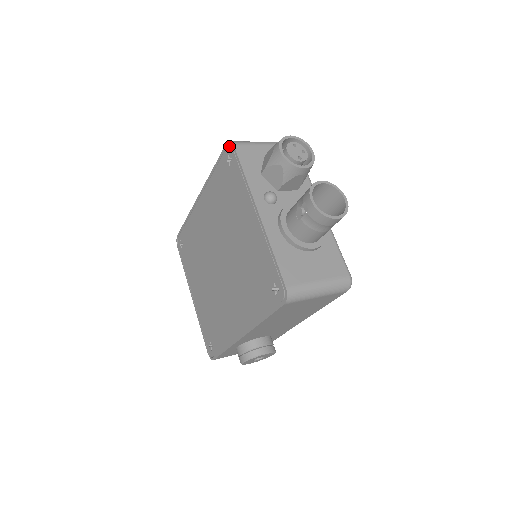
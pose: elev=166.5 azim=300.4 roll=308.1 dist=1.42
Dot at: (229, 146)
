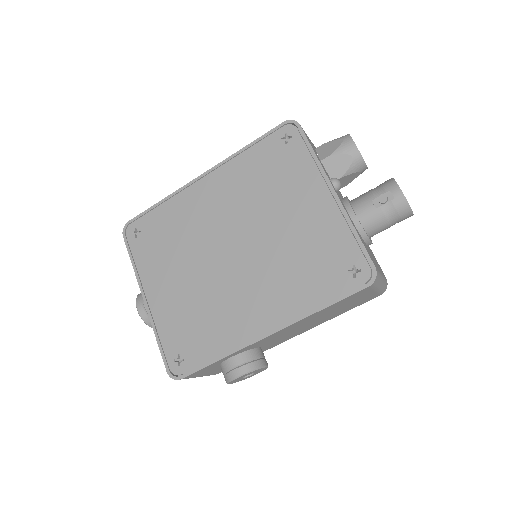
Dot at: (290, 124)
